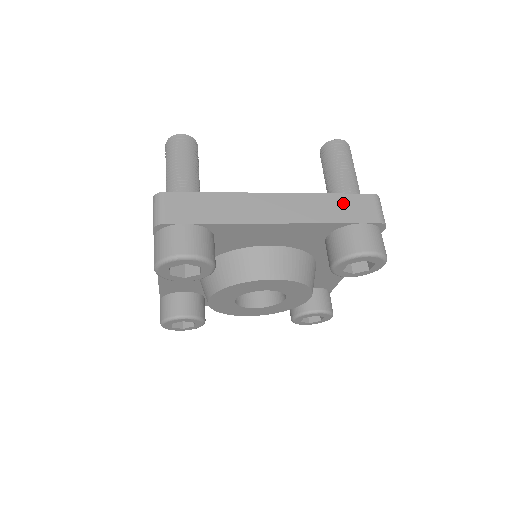
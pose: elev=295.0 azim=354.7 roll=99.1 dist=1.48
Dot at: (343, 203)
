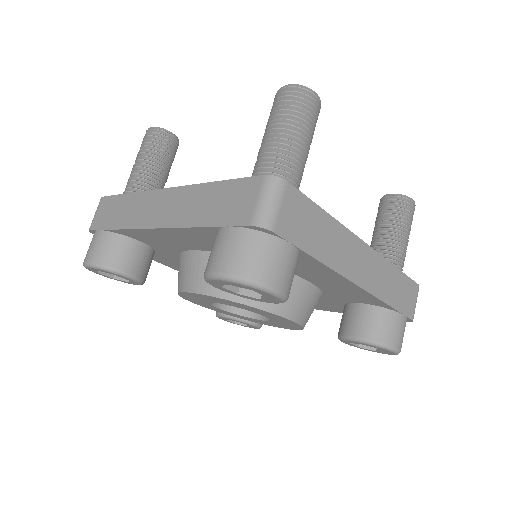
Dot at: (222, 195)
